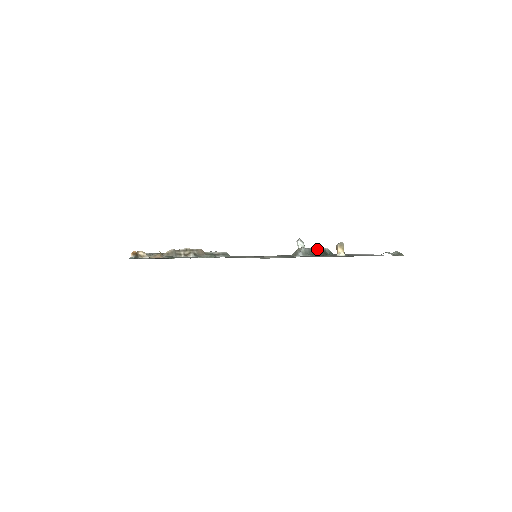
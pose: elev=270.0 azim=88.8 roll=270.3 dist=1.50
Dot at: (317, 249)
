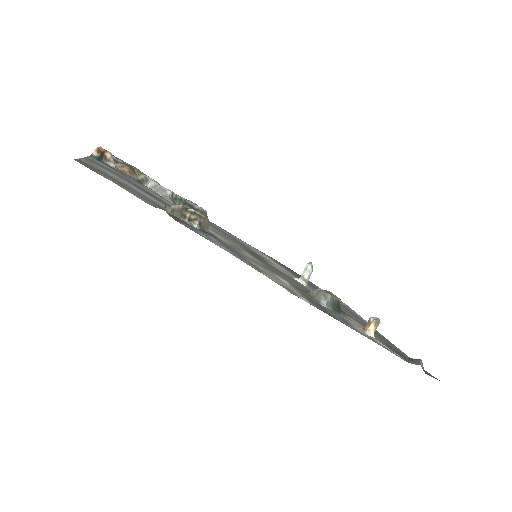
Dot at: (336, 299)
